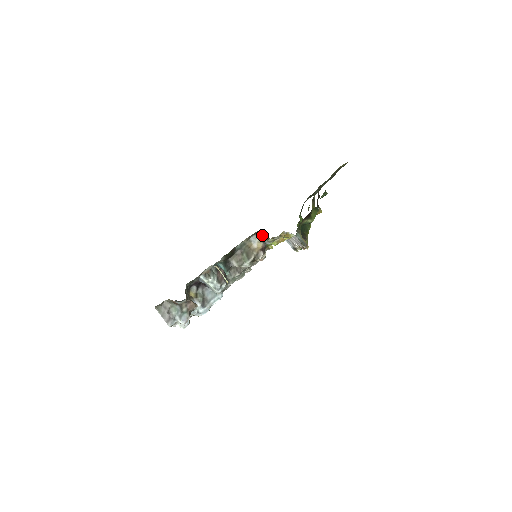
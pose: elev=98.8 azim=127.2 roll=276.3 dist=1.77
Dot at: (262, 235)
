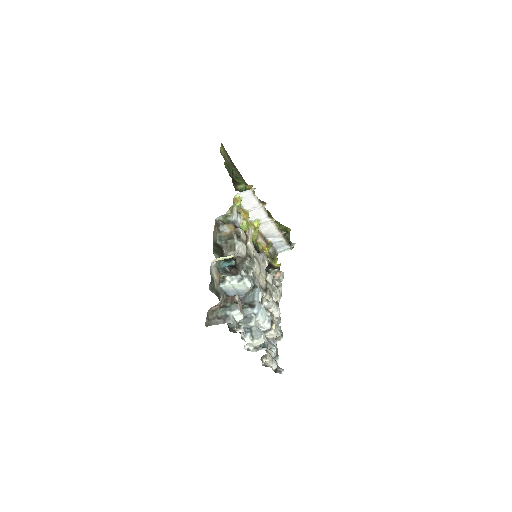
Dot at: (222, 219)
